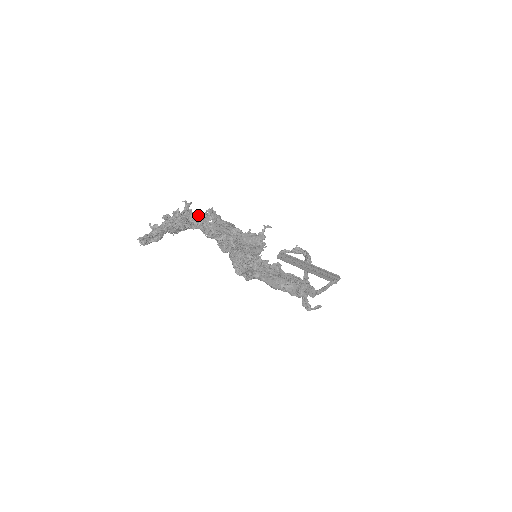
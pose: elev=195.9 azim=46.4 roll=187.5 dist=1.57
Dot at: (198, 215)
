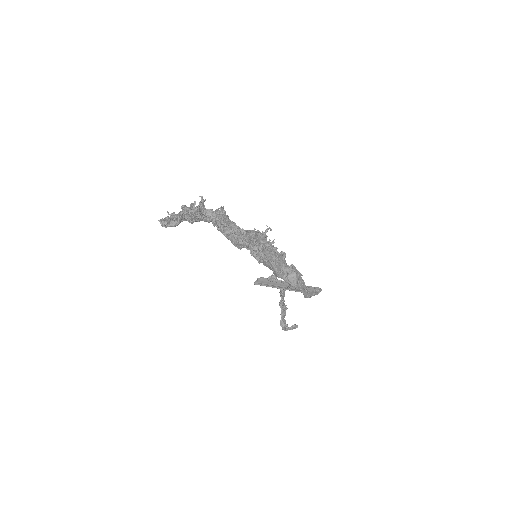
Dot at: (211, 211)
